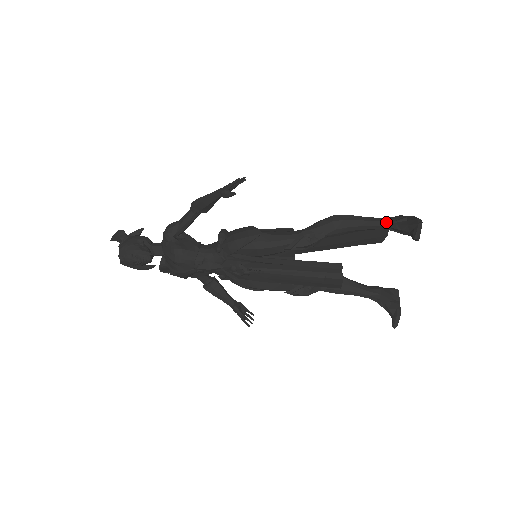
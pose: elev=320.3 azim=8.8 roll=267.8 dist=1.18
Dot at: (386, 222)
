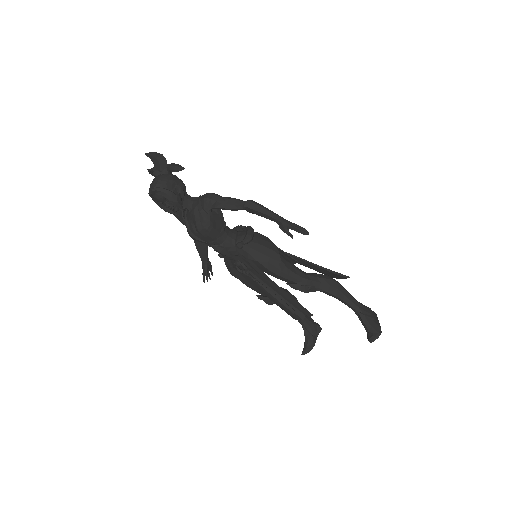
Dot at: (360, 310)
